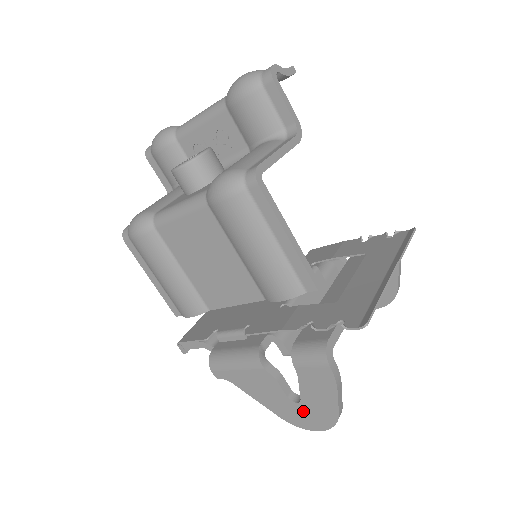
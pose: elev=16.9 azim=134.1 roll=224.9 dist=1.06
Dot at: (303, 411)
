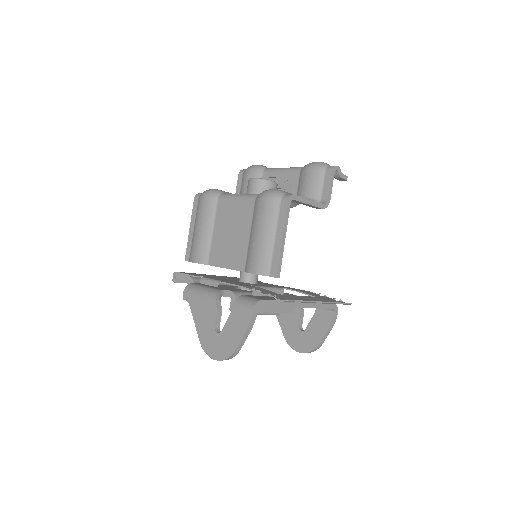
Dot at: (217, 341)
